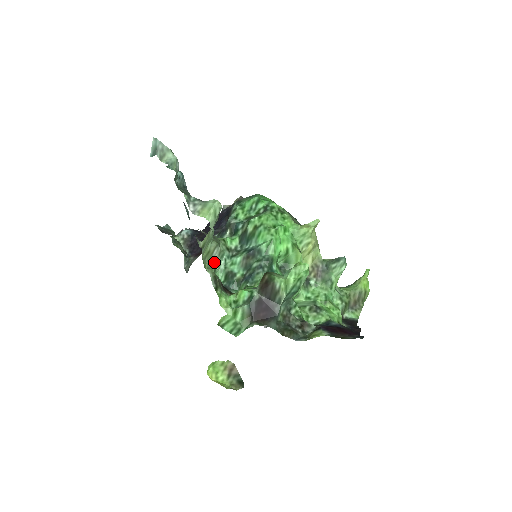
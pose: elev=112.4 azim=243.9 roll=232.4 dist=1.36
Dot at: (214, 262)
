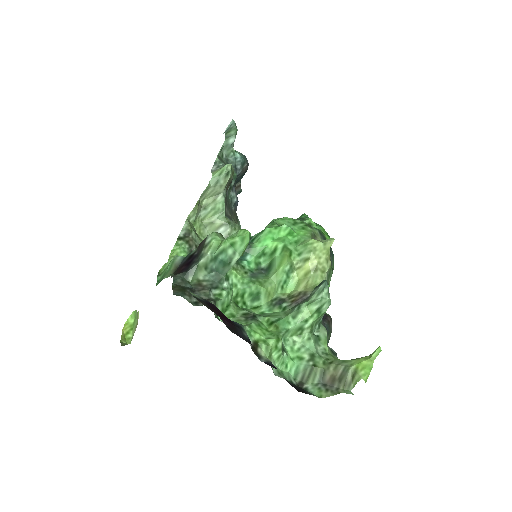
Dot at: occluded
